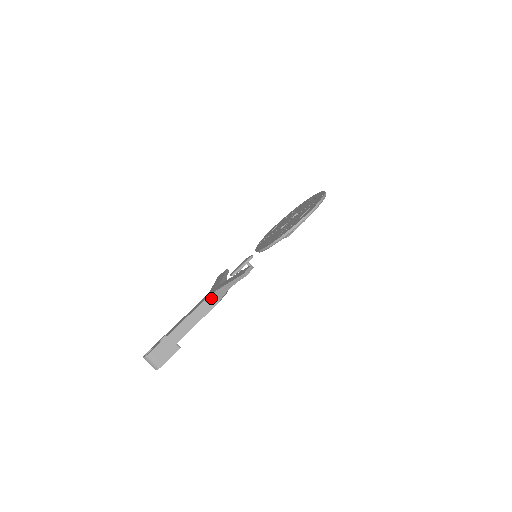
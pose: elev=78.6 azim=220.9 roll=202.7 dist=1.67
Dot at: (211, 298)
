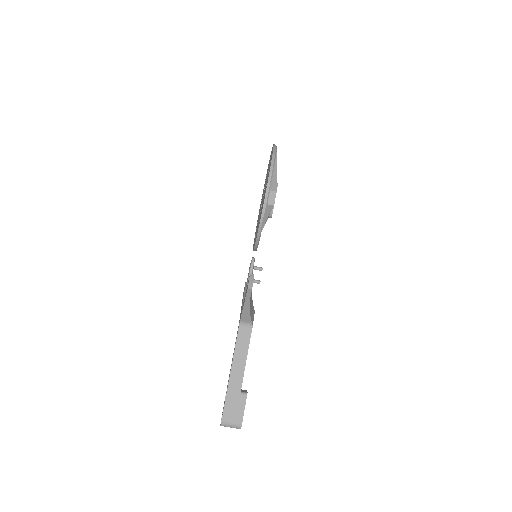
Dot at: (242, 327)
